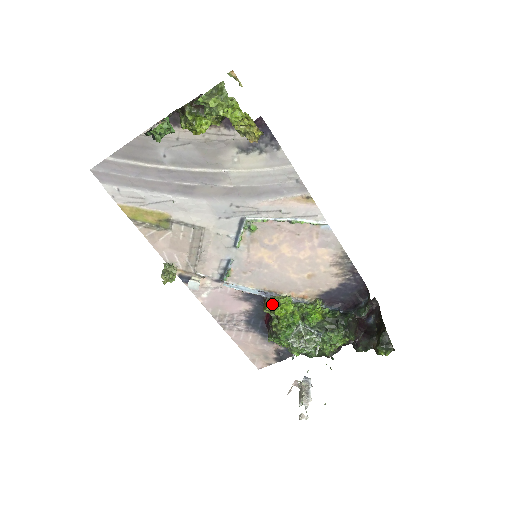
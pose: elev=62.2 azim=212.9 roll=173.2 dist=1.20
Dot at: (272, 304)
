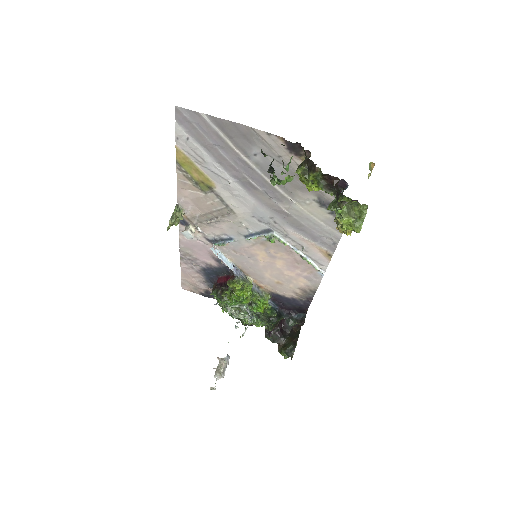
Dot at: (238, 286)
